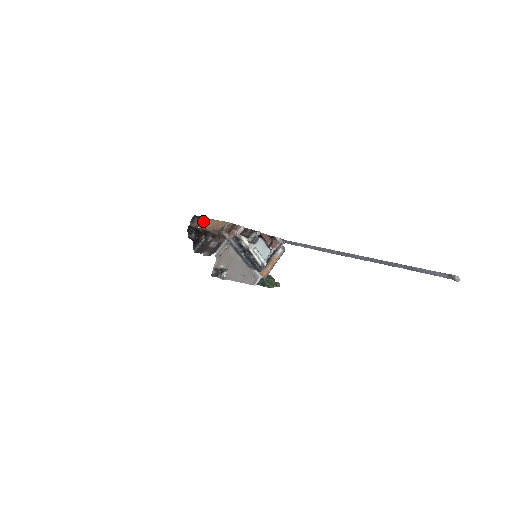
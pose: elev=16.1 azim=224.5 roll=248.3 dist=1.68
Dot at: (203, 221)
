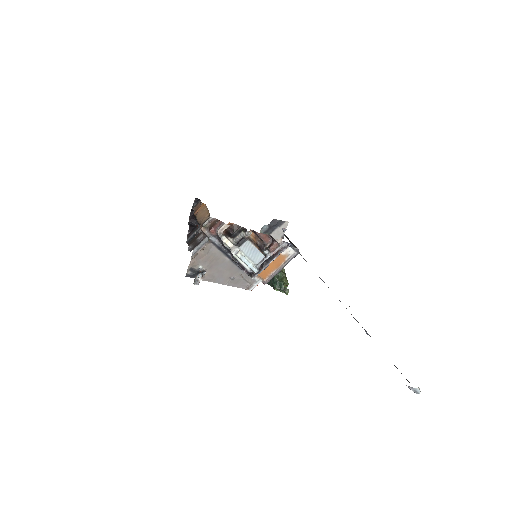
Dot at: (200, 207)
